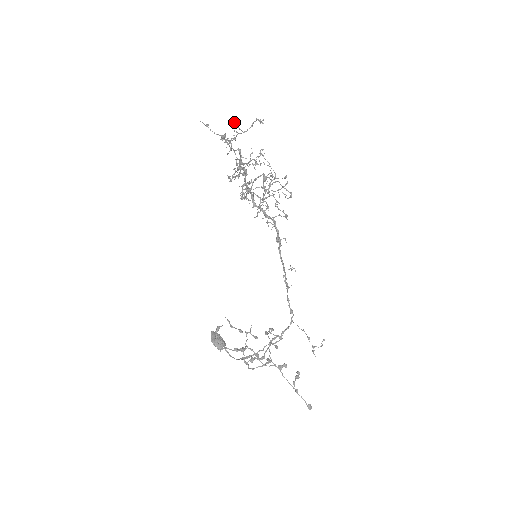
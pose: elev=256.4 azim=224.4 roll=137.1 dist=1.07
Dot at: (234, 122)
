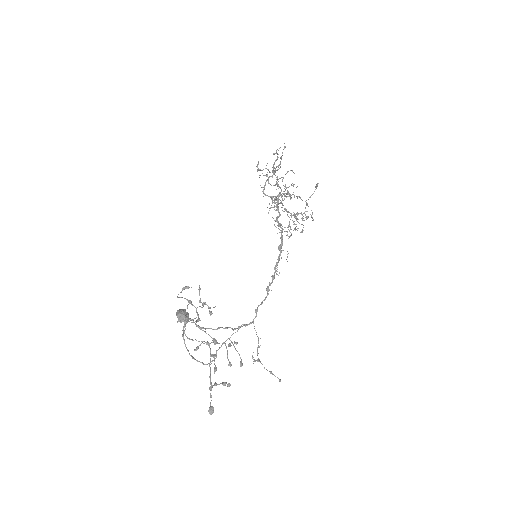
Dot at: (307, 203)
